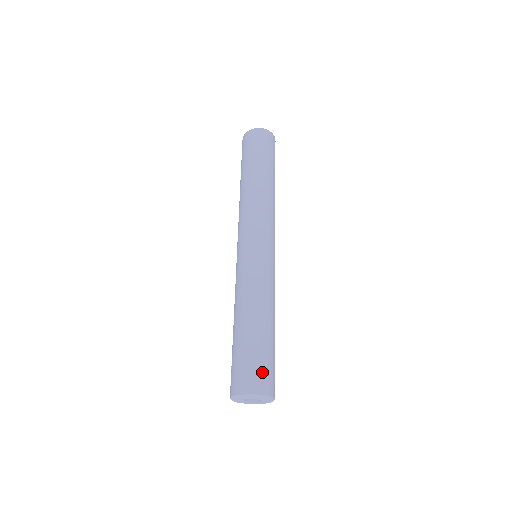
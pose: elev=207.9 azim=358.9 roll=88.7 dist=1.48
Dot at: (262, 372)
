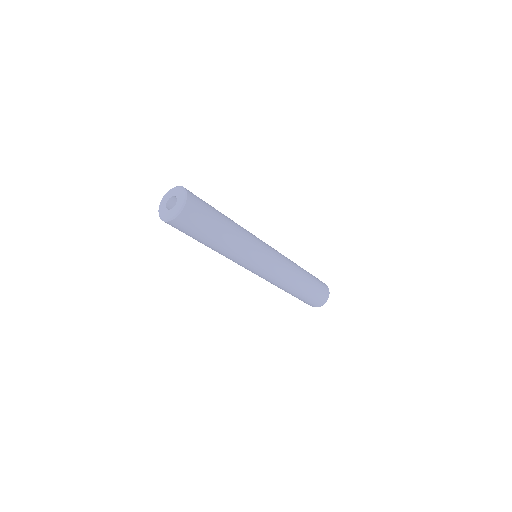
Dot at: (200, 206)
